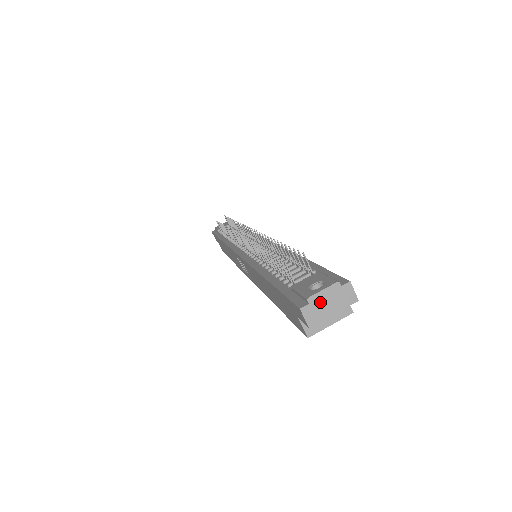
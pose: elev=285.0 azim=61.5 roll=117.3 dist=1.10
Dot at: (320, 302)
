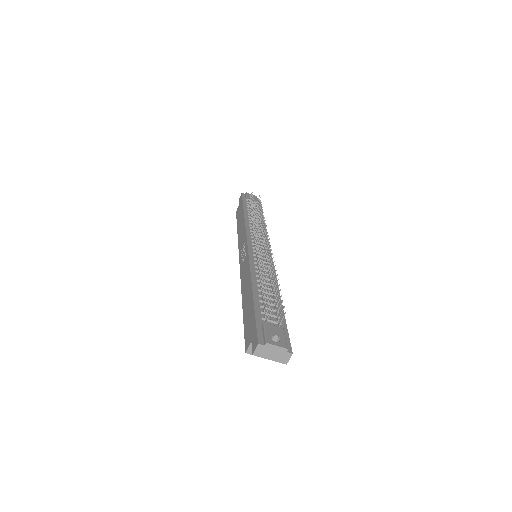
Dot at: (270, 349)
